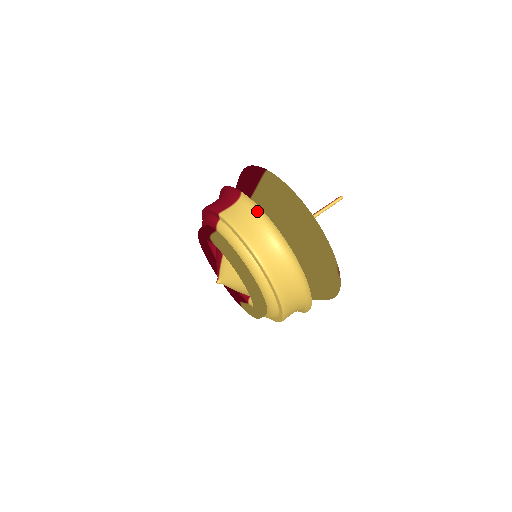
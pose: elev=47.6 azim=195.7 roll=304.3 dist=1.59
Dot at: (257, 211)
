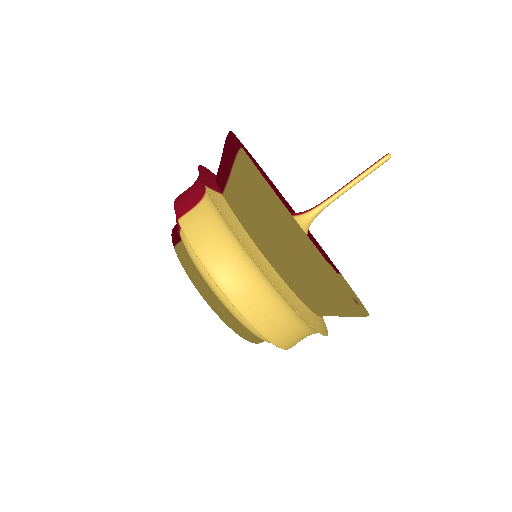
Dot at: (222, 221)
